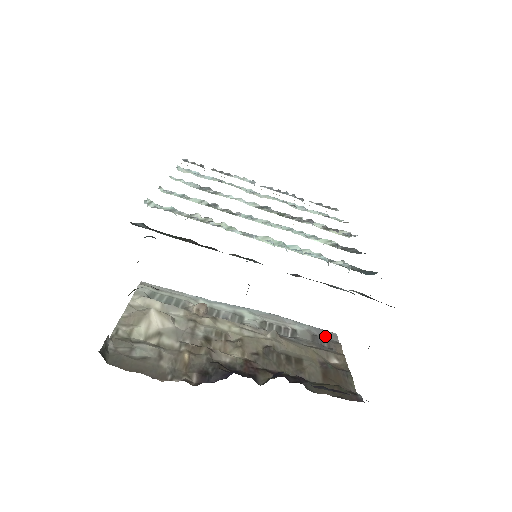
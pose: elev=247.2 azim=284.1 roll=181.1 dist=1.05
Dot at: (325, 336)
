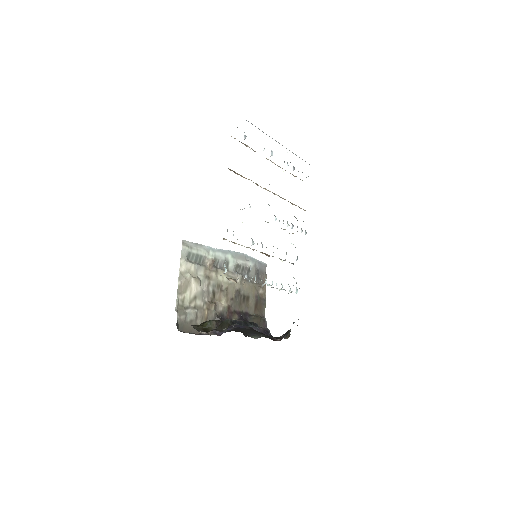
Dot at: (261, 269)
